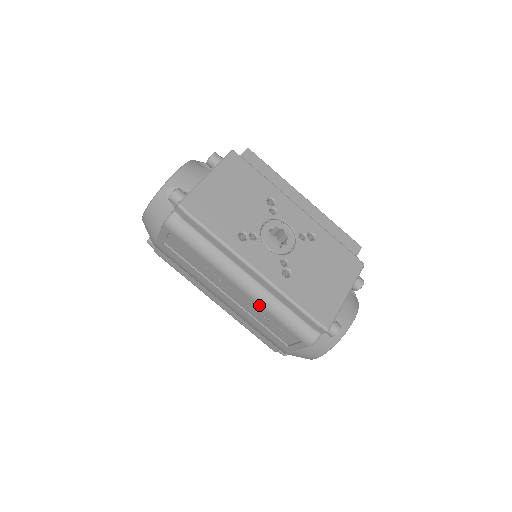
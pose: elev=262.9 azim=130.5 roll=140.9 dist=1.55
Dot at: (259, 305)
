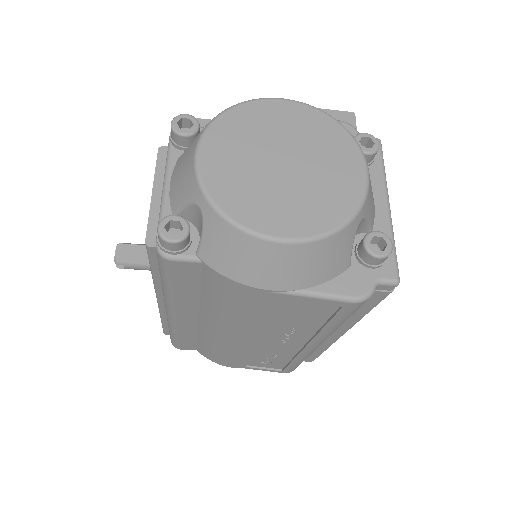
Dot at: (300, 357)
